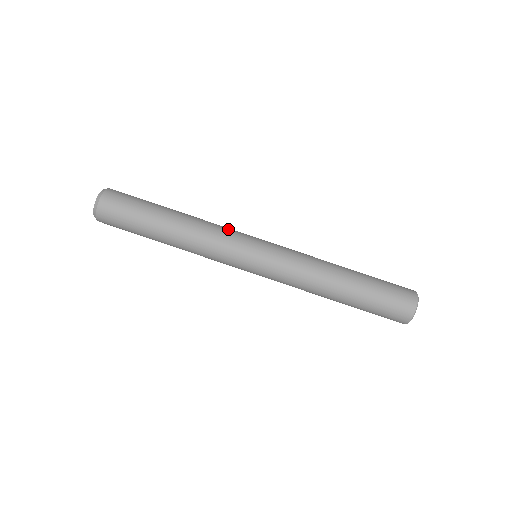
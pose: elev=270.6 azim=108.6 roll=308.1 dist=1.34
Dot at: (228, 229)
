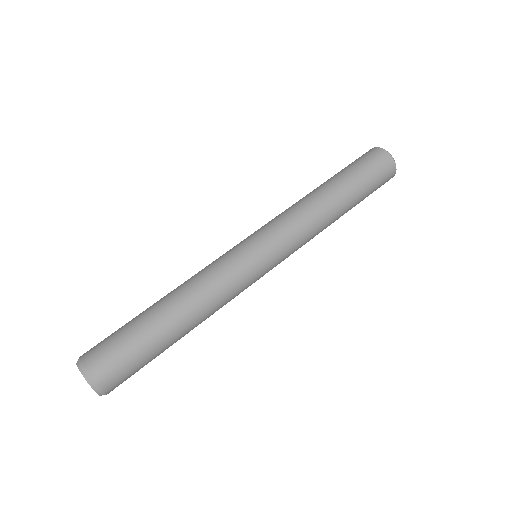
Dot at: (219, 265)
